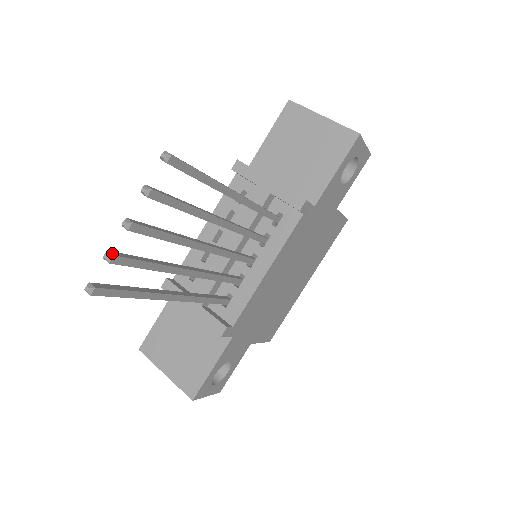
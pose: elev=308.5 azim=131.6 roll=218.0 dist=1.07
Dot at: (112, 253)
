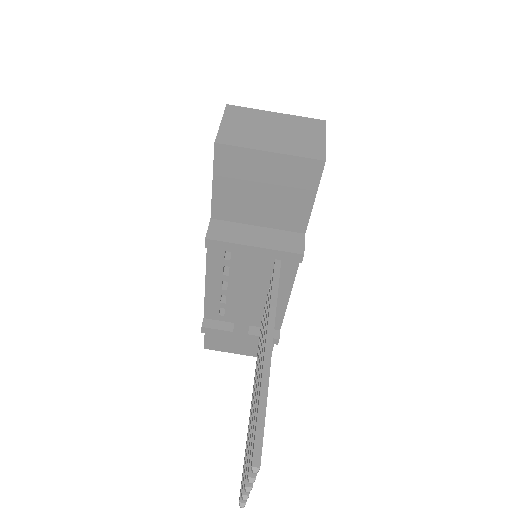
Dot at: (246, 494)
